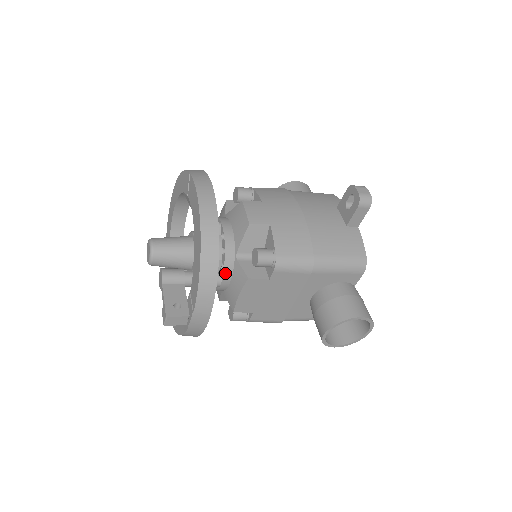
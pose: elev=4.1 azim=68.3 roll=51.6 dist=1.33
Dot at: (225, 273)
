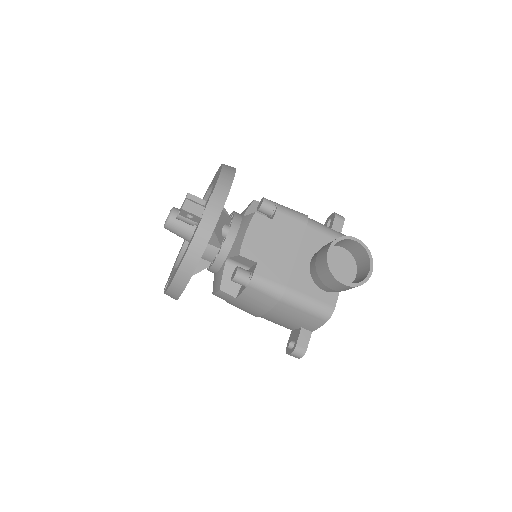
Dot at: (234, 223)
